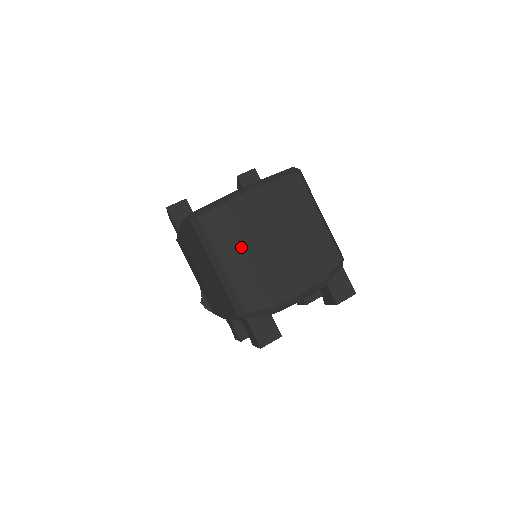
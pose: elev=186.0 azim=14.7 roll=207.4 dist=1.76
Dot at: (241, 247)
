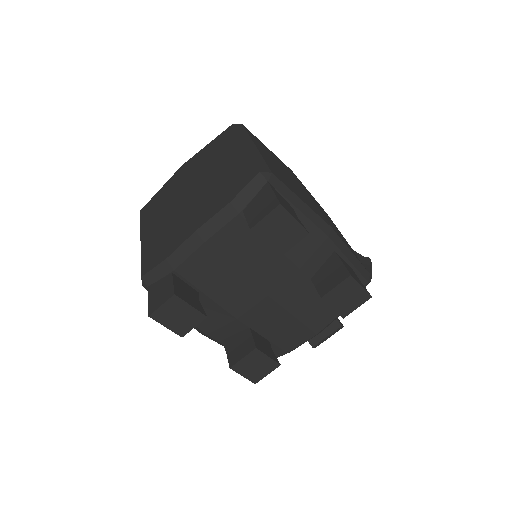
Dot at: (160, 215)
